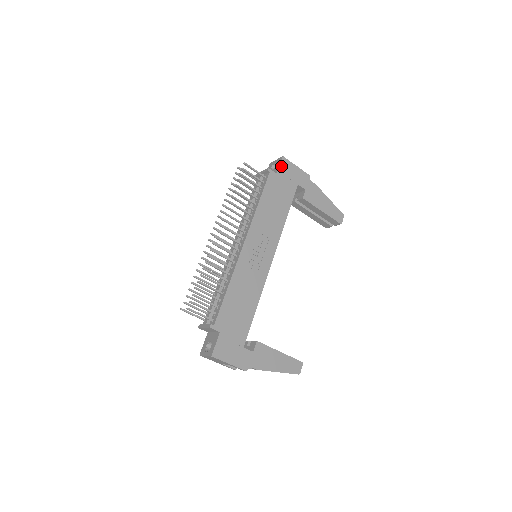
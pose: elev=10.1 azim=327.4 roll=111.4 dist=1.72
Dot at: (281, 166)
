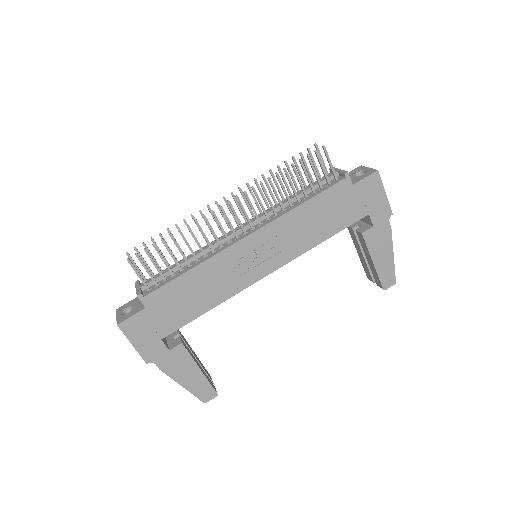
Dot at: (366, 180)
